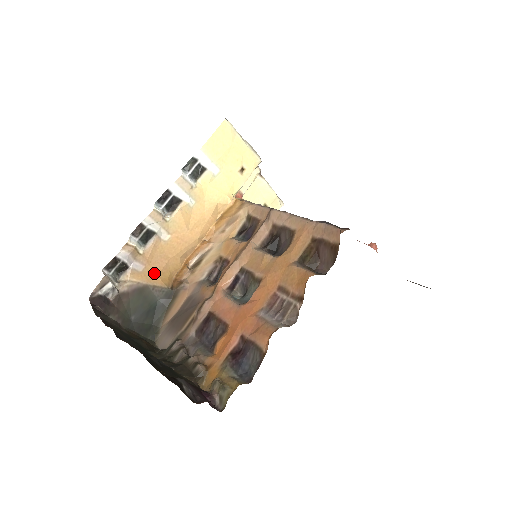
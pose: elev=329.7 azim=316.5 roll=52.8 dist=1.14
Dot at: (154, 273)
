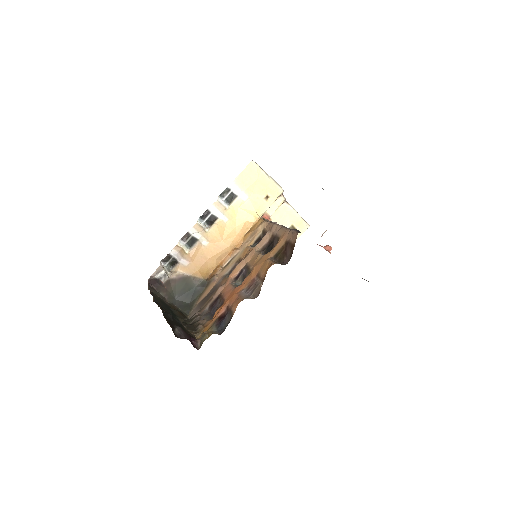
Dot at: (196, 268)
